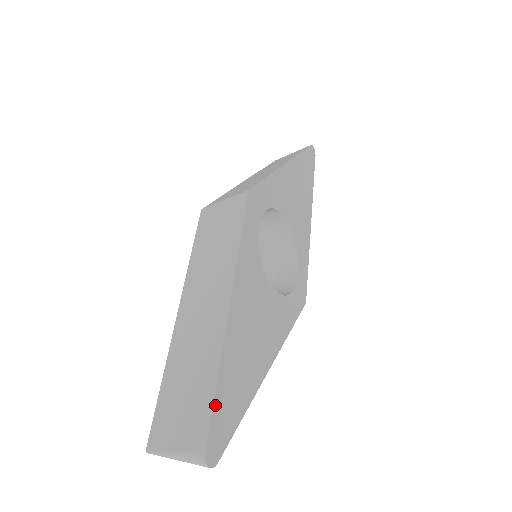
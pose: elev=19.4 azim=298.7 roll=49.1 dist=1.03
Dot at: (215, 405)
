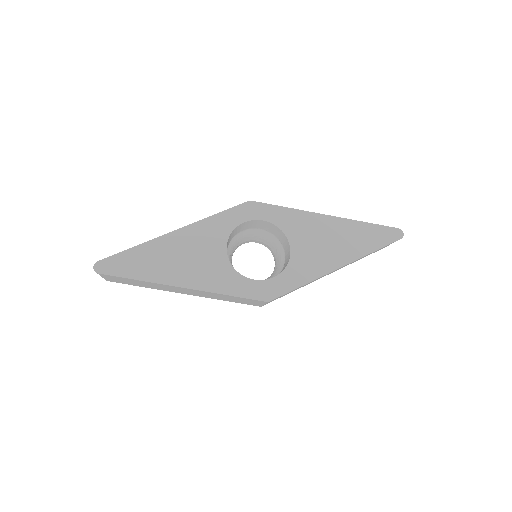
Dot at: (121, 254)
